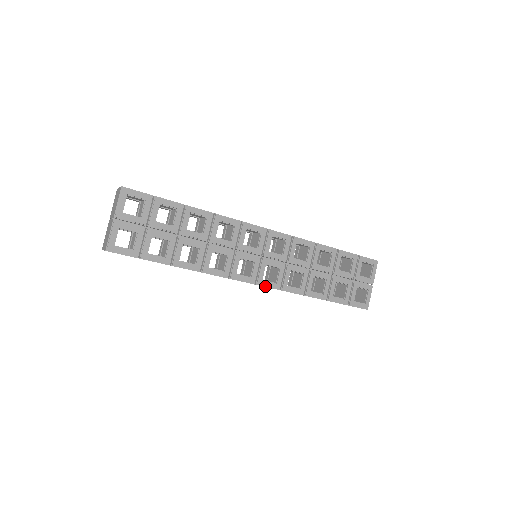
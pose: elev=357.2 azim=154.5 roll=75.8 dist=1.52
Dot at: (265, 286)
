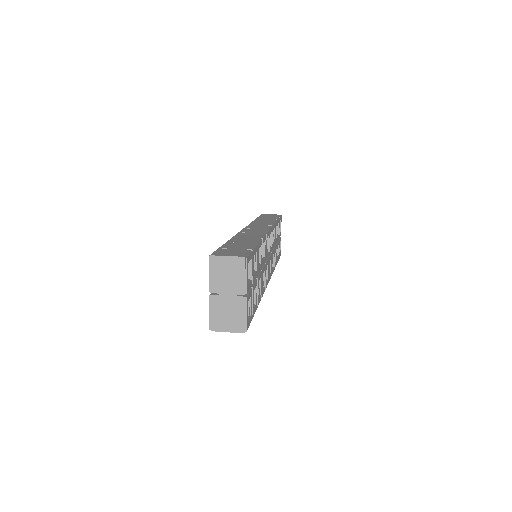
Dot at: (269, 280)
